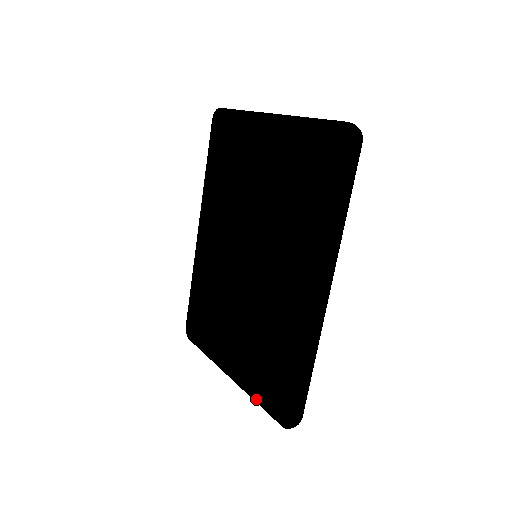
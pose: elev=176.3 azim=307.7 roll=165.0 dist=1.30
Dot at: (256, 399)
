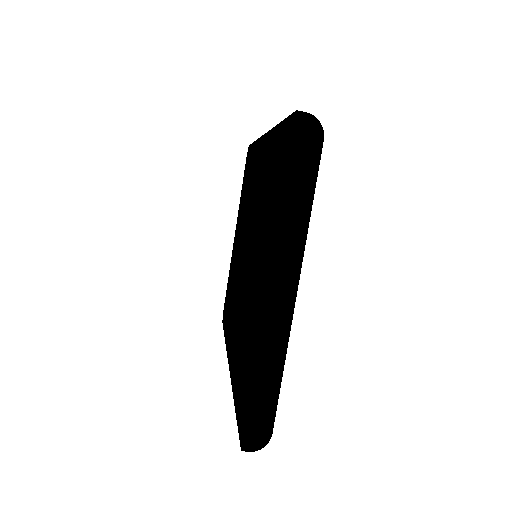
Dot at: (282, 209)
